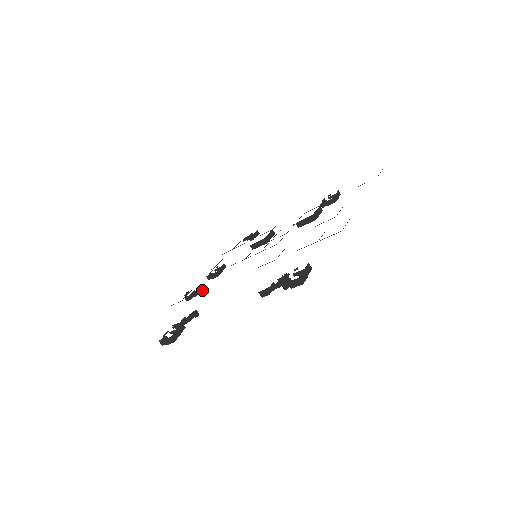
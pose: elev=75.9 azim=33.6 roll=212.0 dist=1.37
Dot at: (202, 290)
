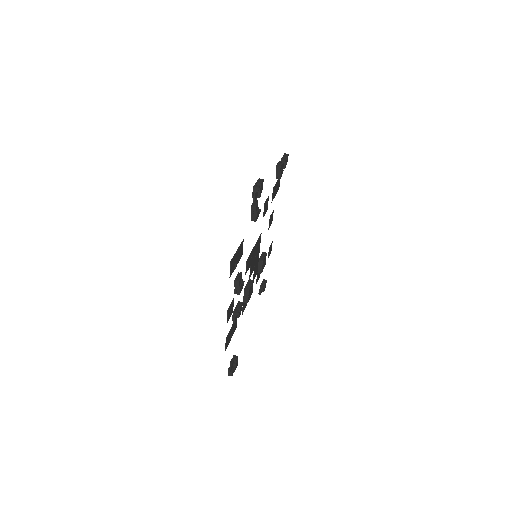
Dot at: occluded
